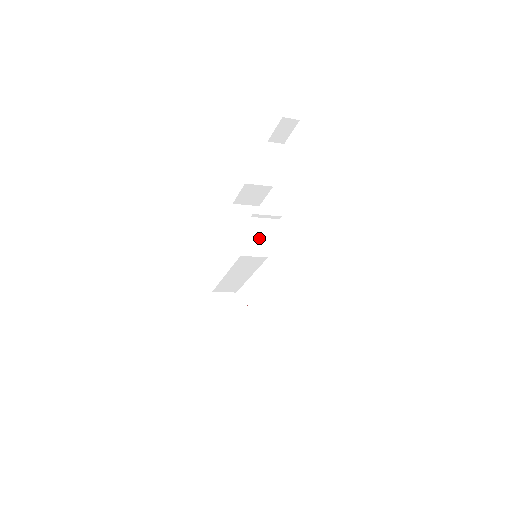
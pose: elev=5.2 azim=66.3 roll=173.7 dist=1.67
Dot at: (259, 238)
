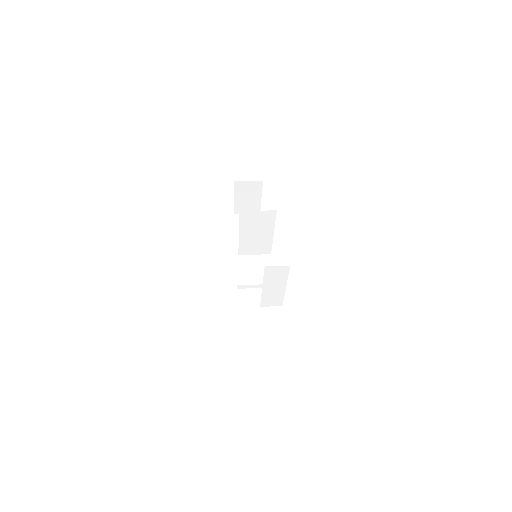
Dot at: (265, 240)
